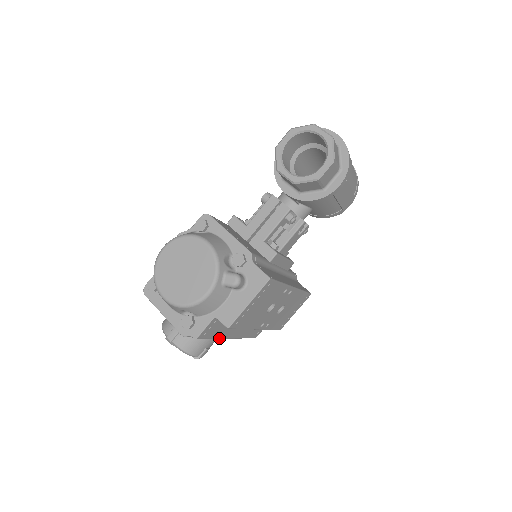
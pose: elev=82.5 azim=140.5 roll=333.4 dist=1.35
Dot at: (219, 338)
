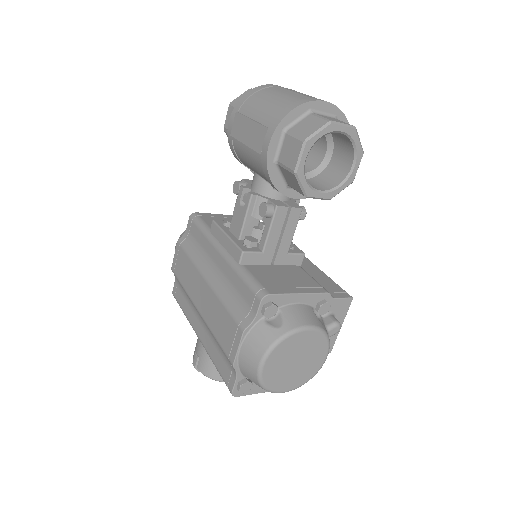
Dot at: occluded
